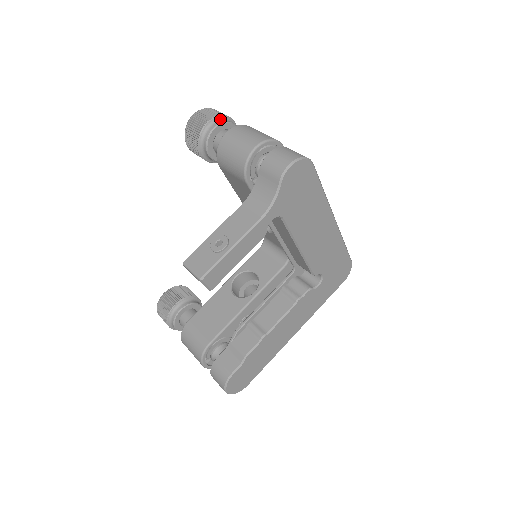
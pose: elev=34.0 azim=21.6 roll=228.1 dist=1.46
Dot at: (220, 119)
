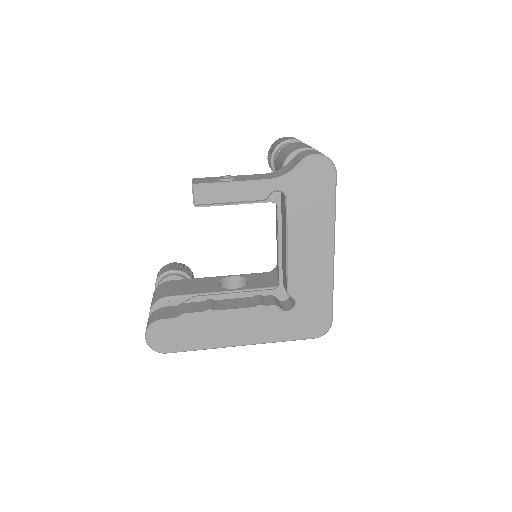
Dot at: occluded
